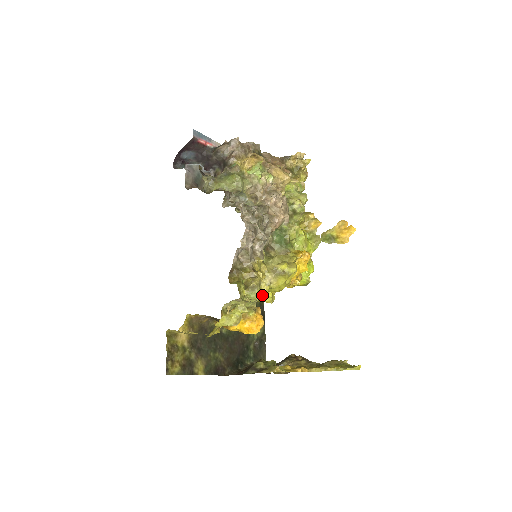
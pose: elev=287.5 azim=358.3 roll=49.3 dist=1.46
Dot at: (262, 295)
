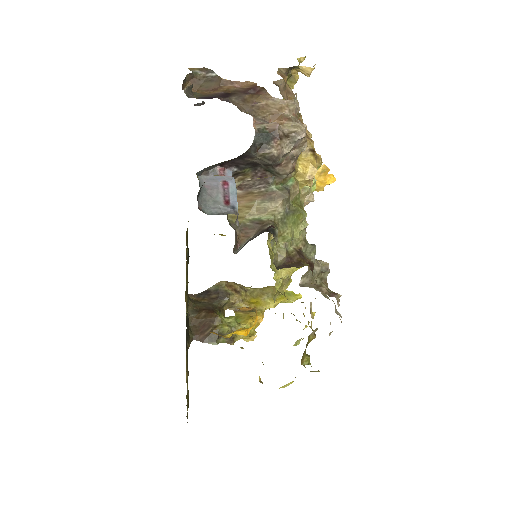
Dot at: occluded
